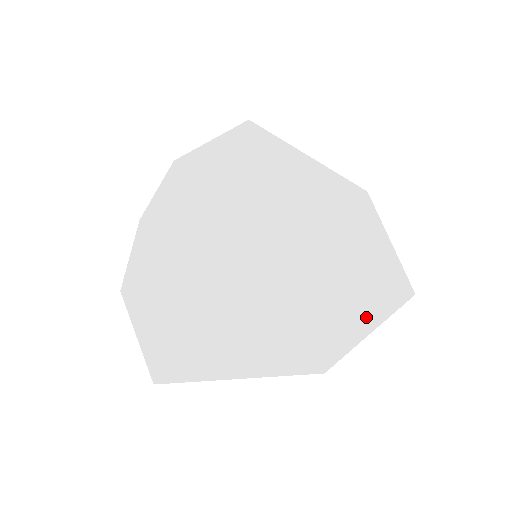
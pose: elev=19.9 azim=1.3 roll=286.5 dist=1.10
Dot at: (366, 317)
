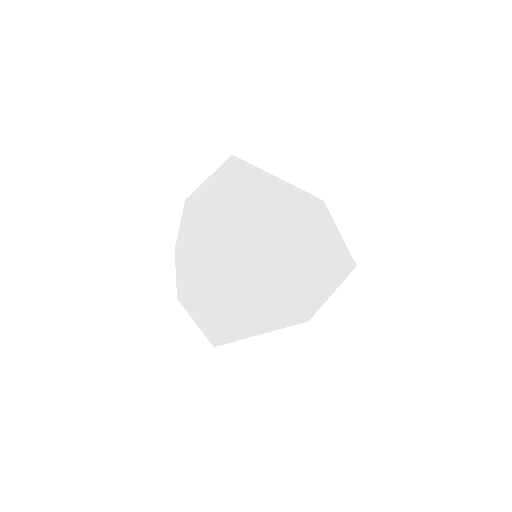
Dot at: (329, 285)
